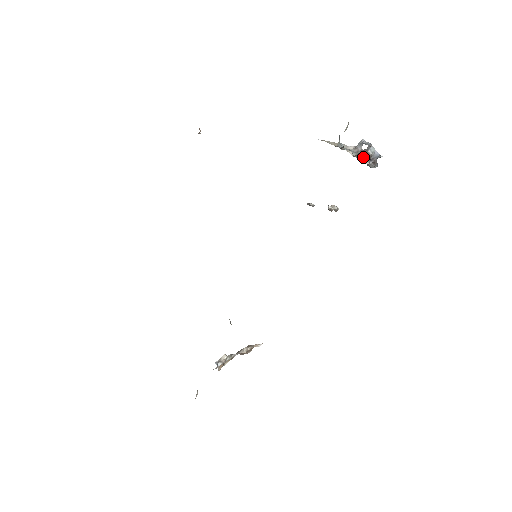
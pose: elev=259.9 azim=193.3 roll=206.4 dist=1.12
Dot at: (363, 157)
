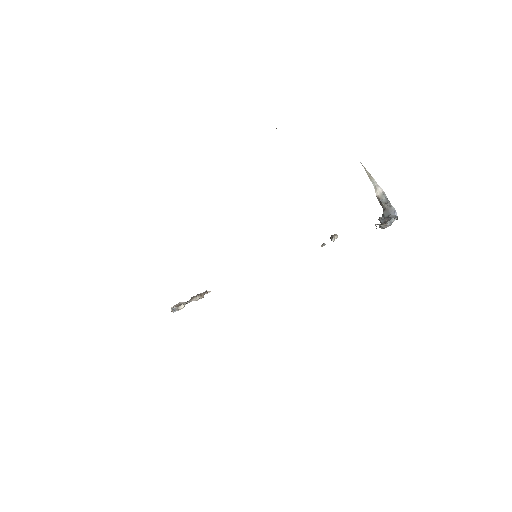
Dot at: occluded
